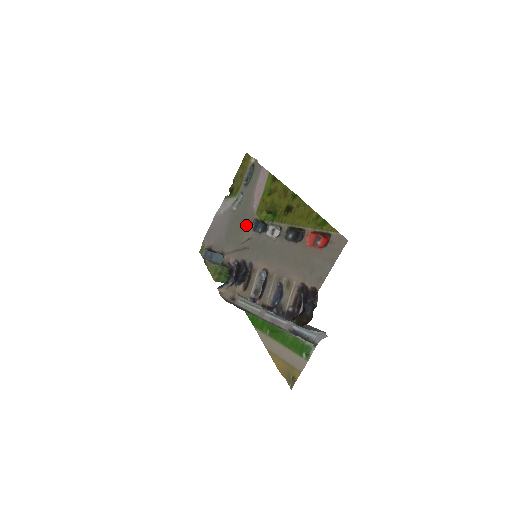
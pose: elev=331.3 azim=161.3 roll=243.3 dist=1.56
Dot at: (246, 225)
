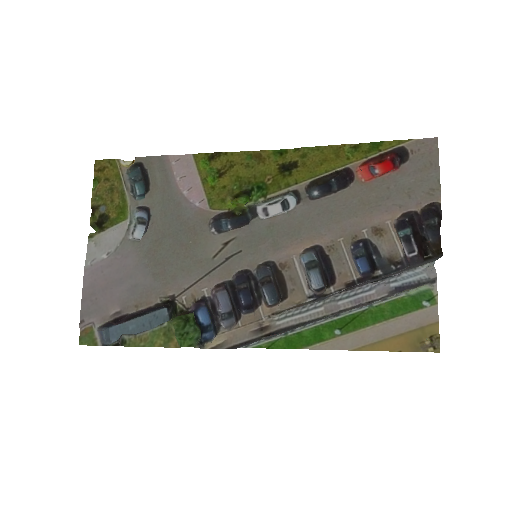
Dot at: (199, 233)
